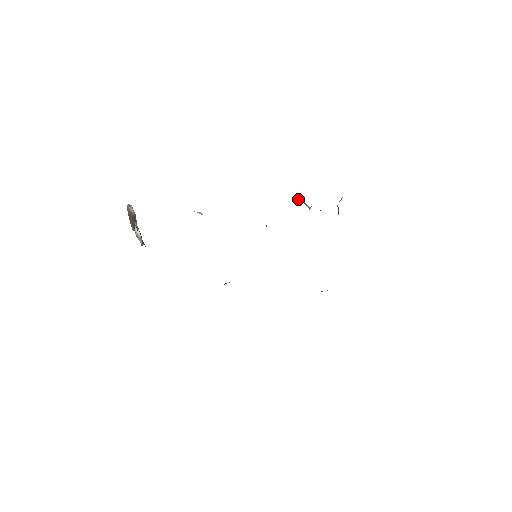
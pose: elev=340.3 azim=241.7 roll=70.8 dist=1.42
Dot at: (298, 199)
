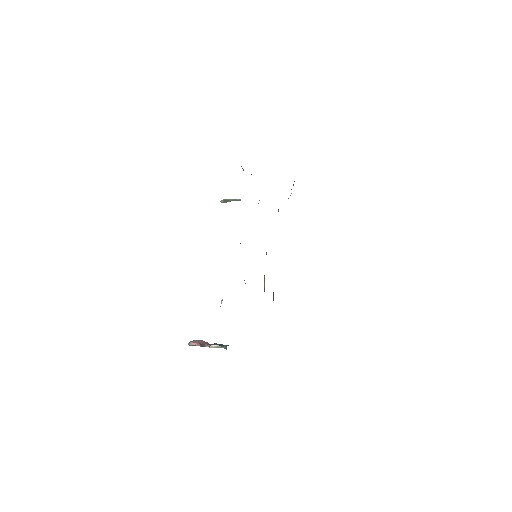
Dot at: occluded
